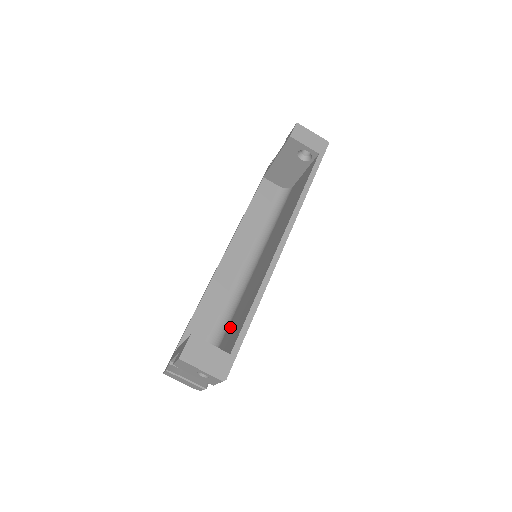
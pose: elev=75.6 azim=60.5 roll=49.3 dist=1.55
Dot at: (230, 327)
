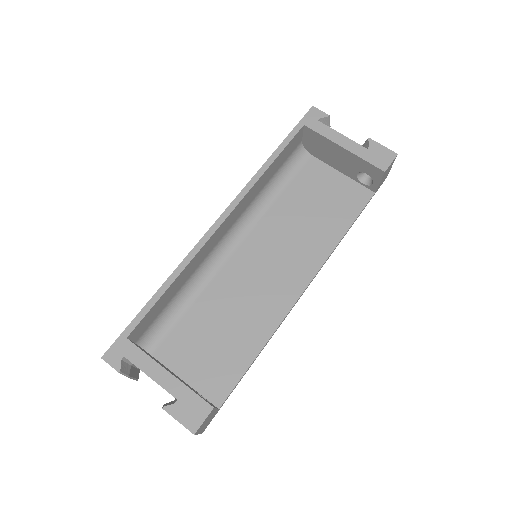
Dot at: (194, 326)
